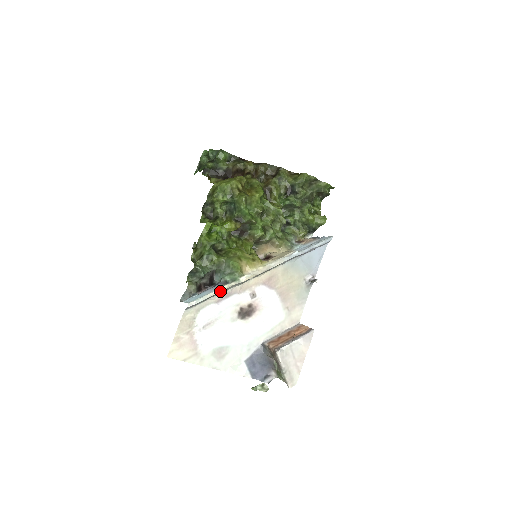
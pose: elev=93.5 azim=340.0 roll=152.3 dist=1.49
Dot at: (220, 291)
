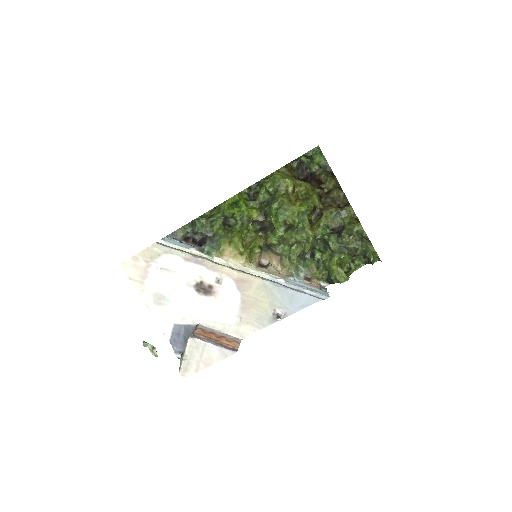
Dot at: (192, 252)
